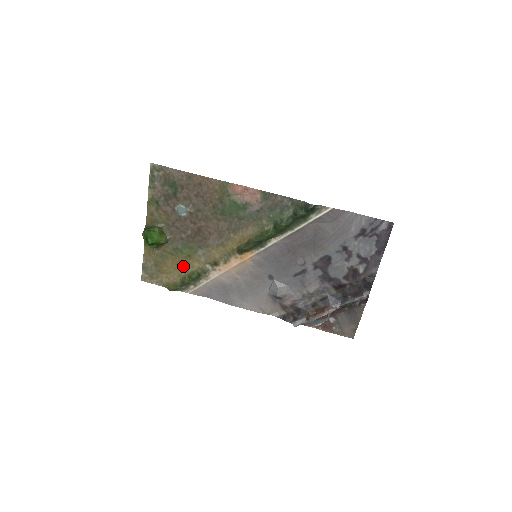
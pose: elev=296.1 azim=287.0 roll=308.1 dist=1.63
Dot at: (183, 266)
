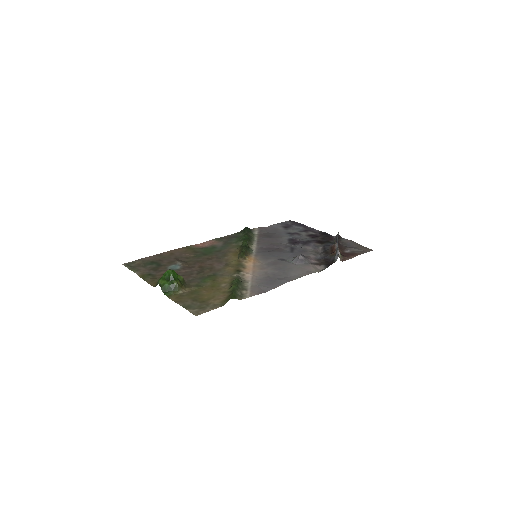
Dot at: (218, 287)
